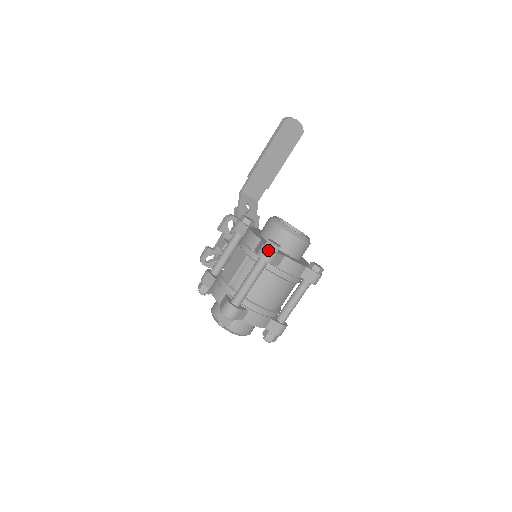
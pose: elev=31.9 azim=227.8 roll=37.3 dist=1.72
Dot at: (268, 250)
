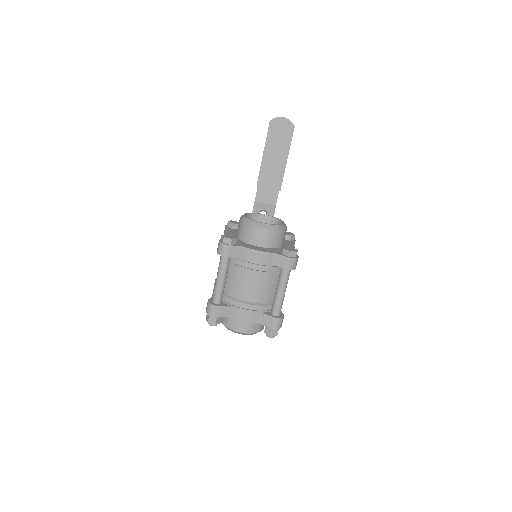
Dot at: (220, 244)
